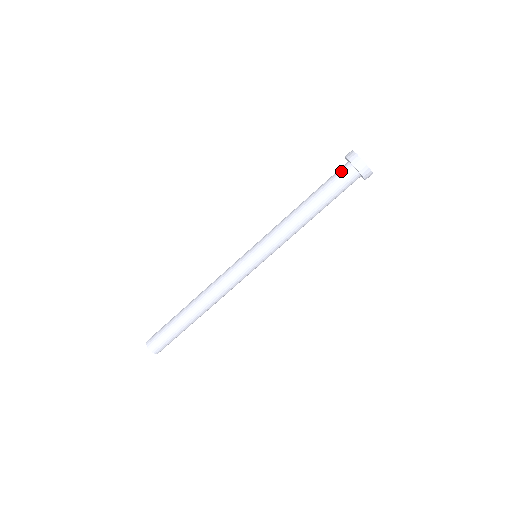
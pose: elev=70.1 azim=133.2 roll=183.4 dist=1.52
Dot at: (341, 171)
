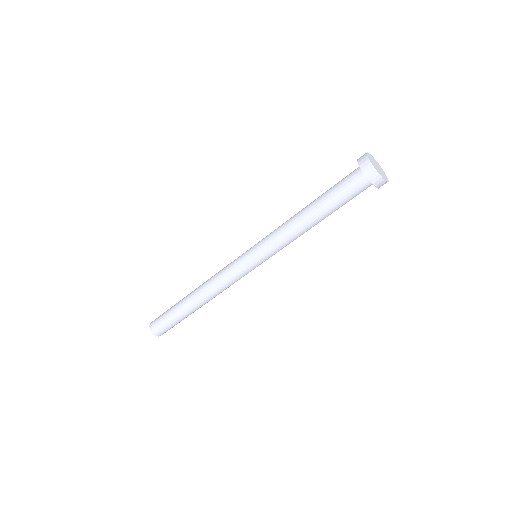
Dot at: (355, 184)
